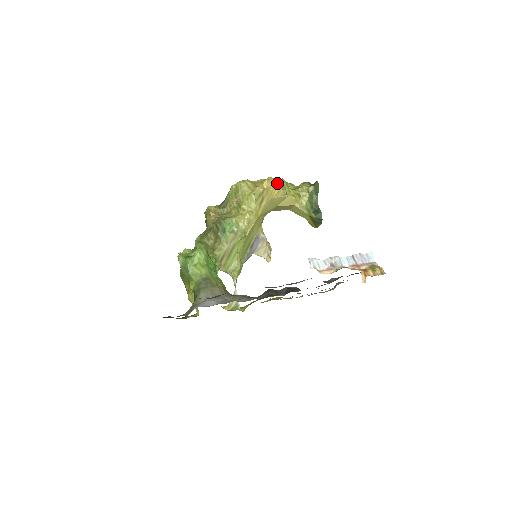
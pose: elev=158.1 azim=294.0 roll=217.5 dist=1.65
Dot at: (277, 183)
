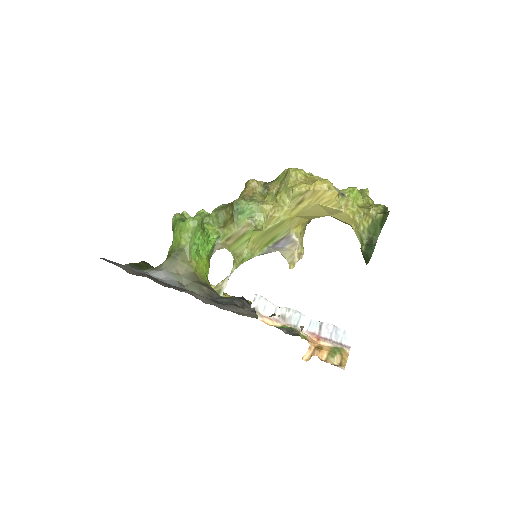
Dot at: (331, 190)
